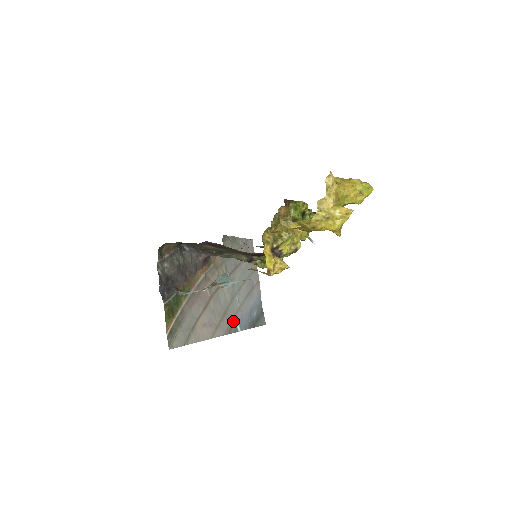
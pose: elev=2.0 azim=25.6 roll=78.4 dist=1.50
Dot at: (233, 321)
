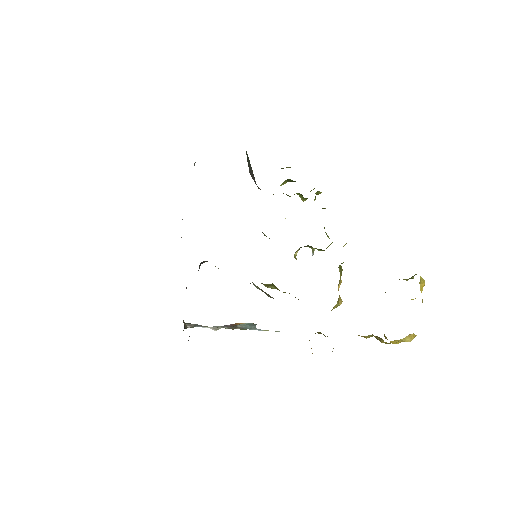
Dot at: occluded
